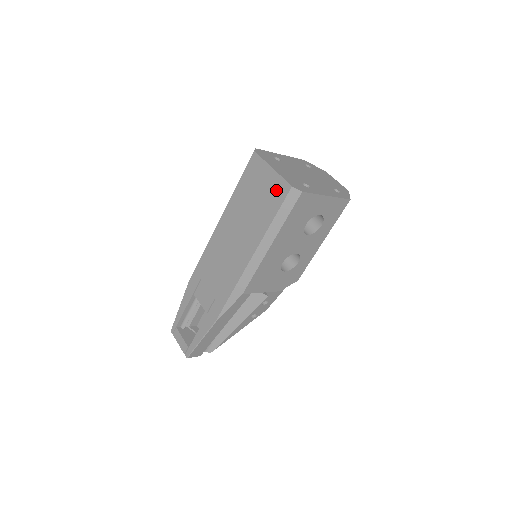
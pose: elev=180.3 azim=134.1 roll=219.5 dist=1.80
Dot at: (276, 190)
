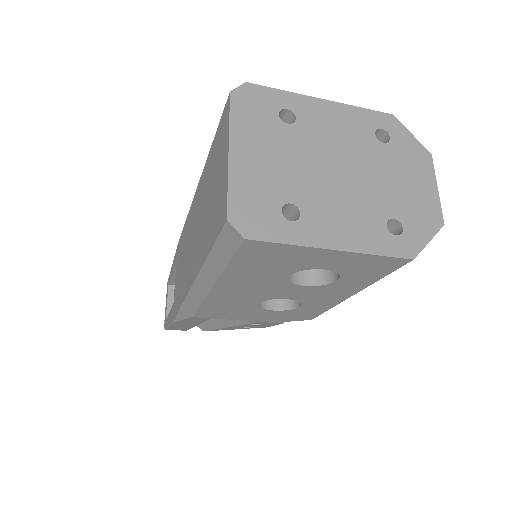
Dot at: (220, 203)
